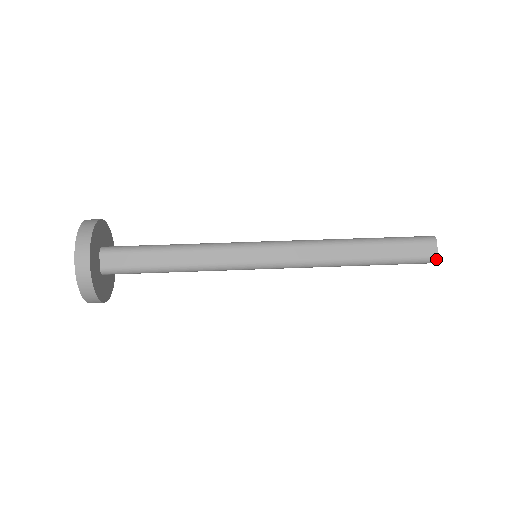
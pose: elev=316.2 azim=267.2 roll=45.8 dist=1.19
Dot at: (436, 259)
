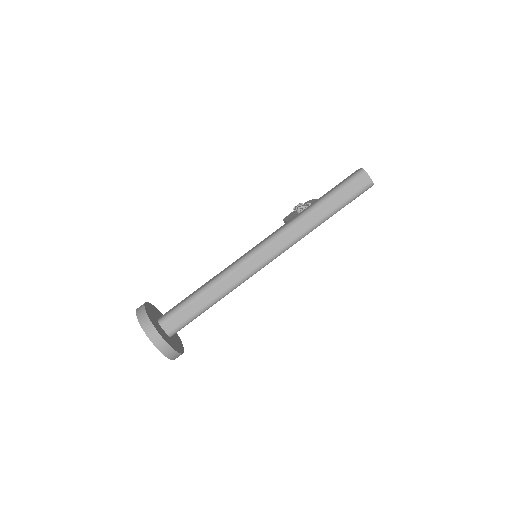
Dot at: (372, 183)
